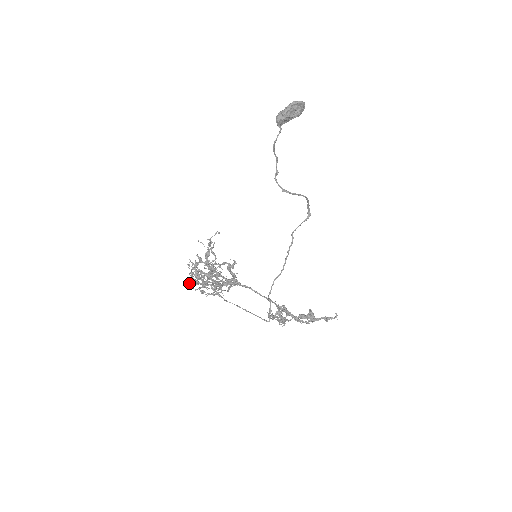
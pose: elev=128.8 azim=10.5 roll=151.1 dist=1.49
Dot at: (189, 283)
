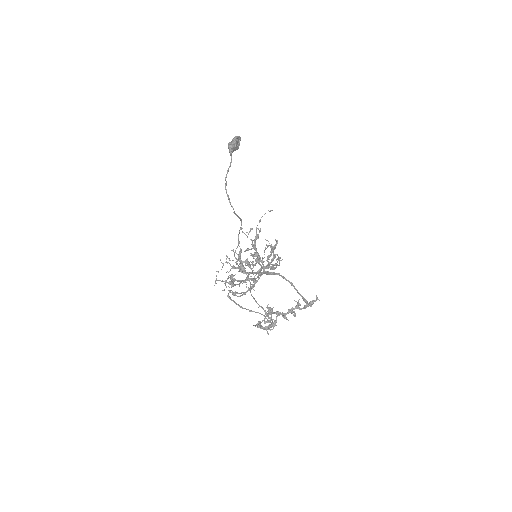
Dot at: (230, 281)
